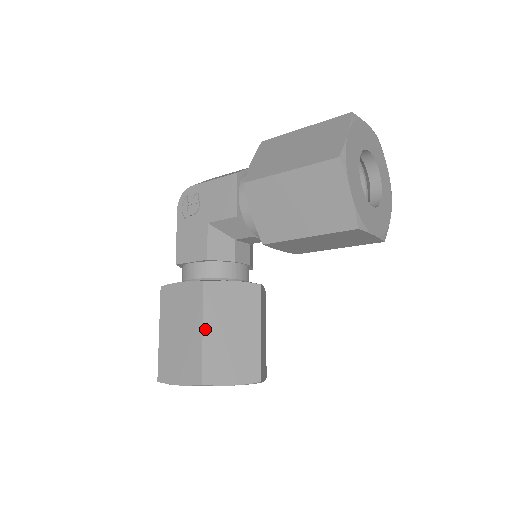
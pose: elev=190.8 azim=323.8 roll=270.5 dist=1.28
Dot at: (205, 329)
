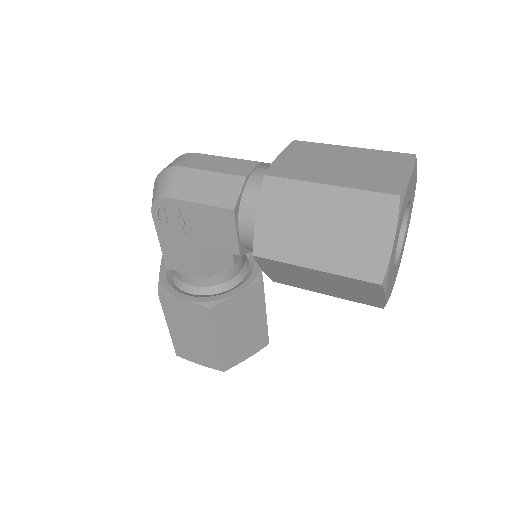
Dot at: (219, 340)
